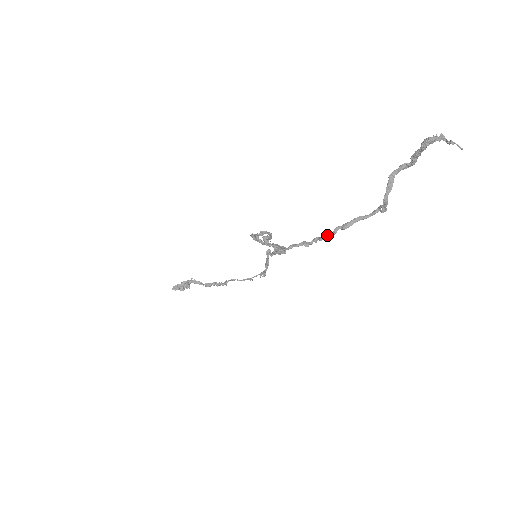
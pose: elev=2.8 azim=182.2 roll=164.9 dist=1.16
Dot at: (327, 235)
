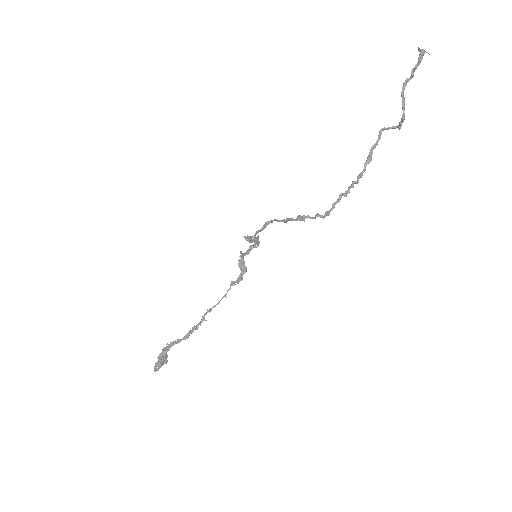
Dot at: (362, 174)
